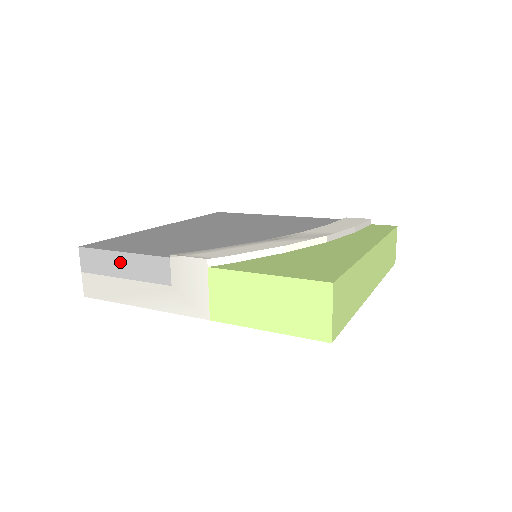
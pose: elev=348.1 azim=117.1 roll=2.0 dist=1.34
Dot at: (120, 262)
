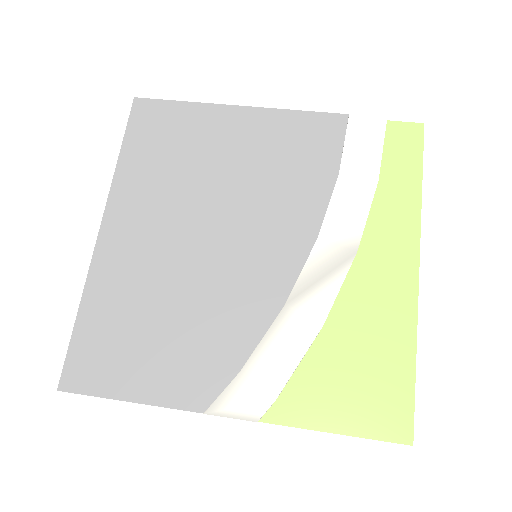
Dot at: occluded
